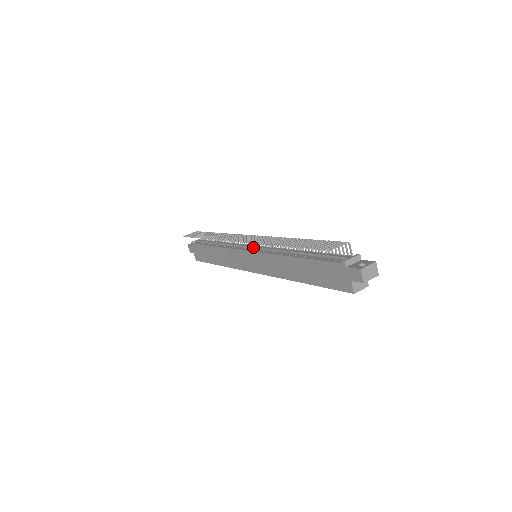
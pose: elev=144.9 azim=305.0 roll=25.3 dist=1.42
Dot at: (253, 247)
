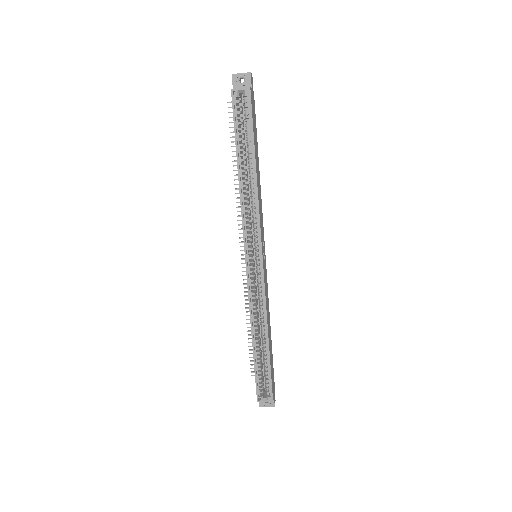
Dot at: occluded
